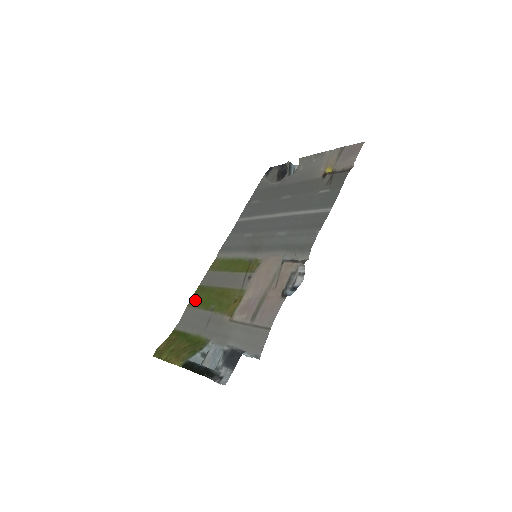
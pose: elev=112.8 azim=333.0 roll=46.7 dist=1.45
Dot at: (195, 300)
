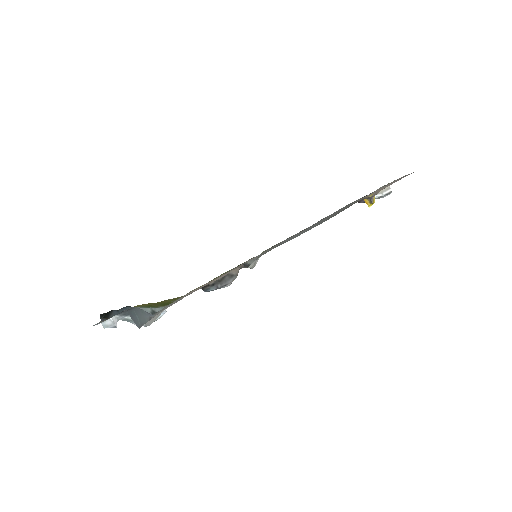
Dot at: occluded
